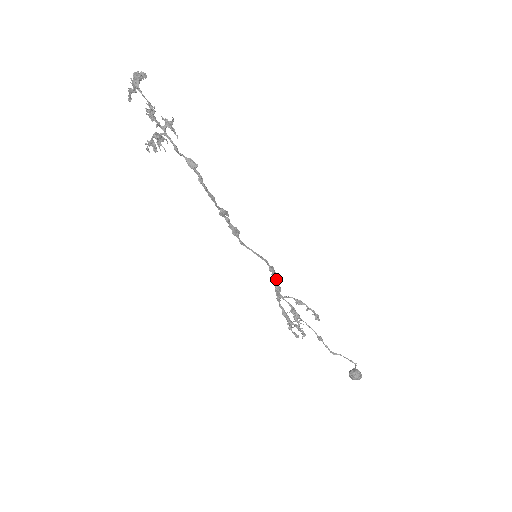
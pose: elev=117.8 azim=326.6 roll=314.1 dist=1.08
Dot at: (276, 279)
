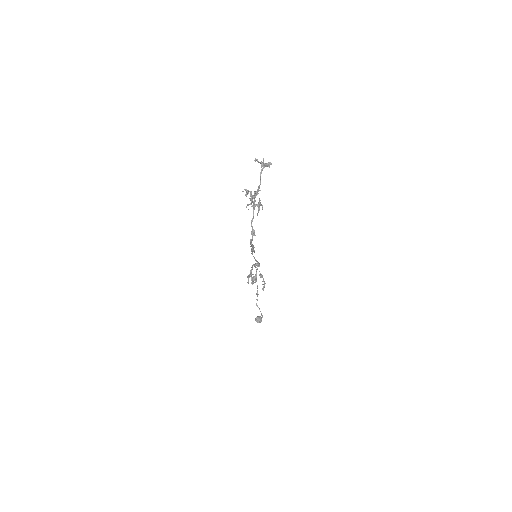
Dot at: occluded
